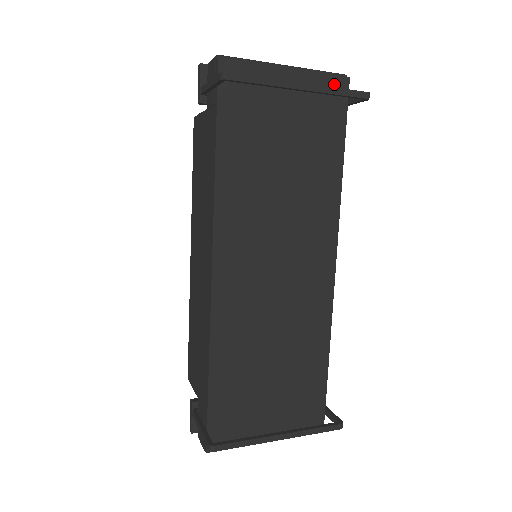
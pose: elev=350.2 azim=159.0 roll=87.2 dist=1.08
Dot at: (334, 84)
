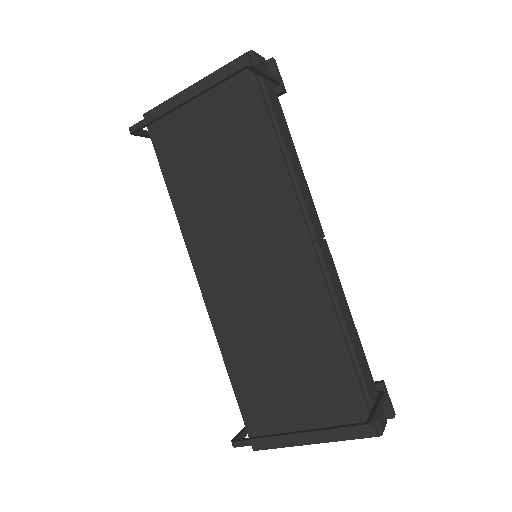
Dot at: occluded
